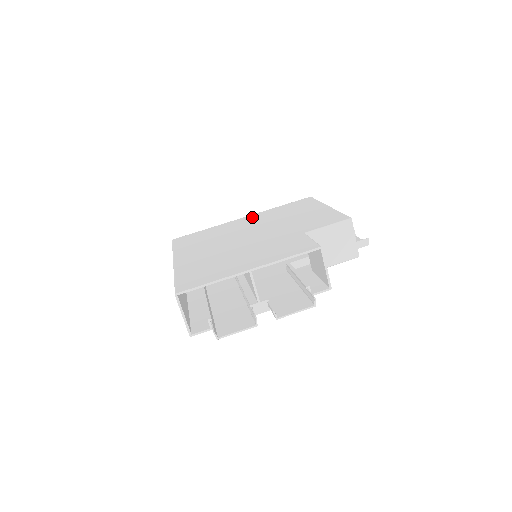
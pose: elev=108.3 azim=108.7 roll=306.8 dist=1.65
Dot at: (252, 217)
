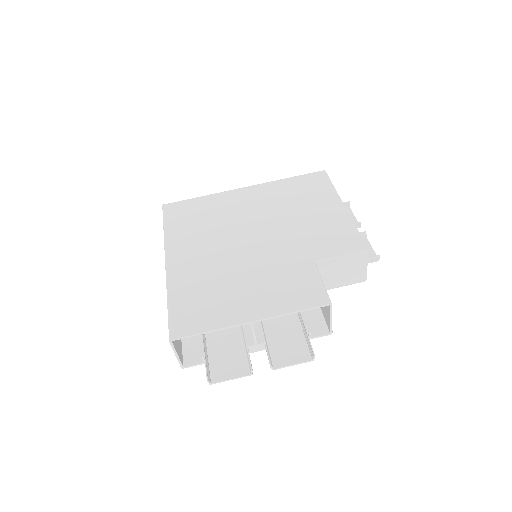
Dot at: (256, 192)
